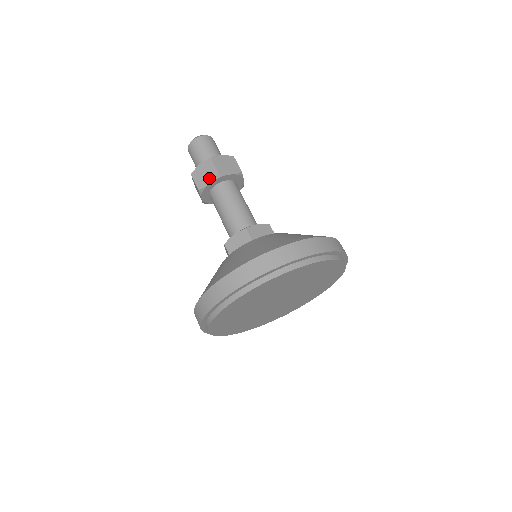
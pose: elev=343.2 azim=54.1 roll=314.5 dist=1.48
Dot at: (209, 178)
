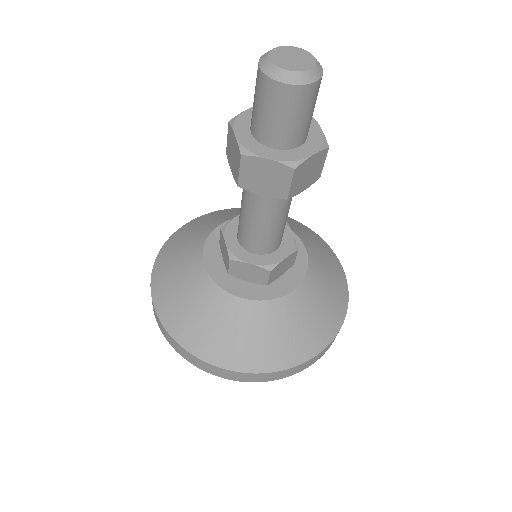
Dot at: (268, 190)
